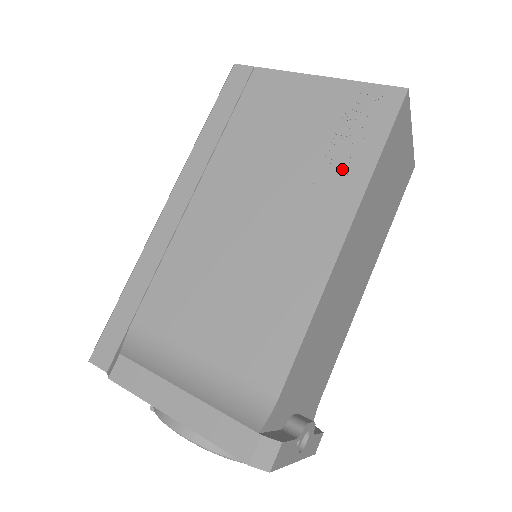
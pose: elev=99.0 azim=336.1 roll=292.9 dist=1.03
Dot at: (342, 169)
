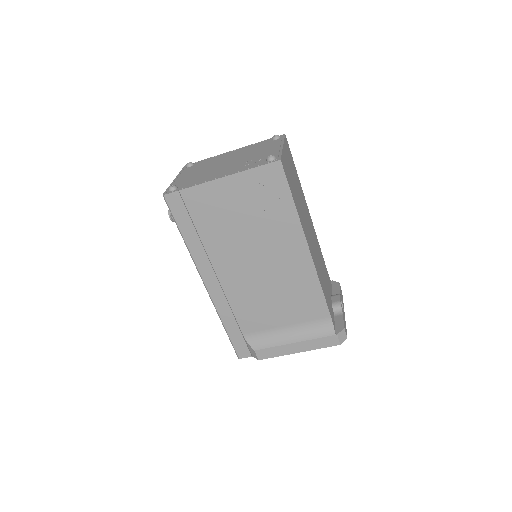
Dot at: (281, 219)
